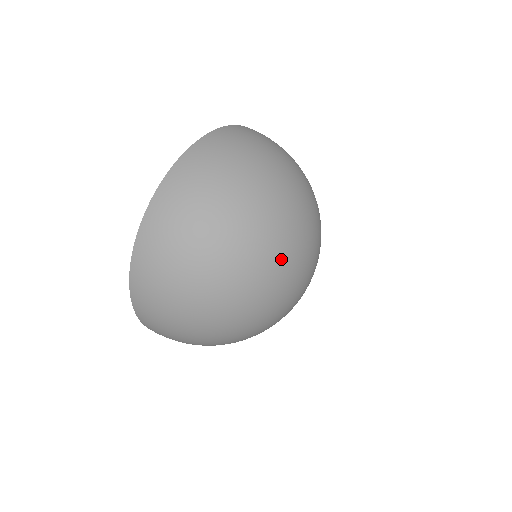
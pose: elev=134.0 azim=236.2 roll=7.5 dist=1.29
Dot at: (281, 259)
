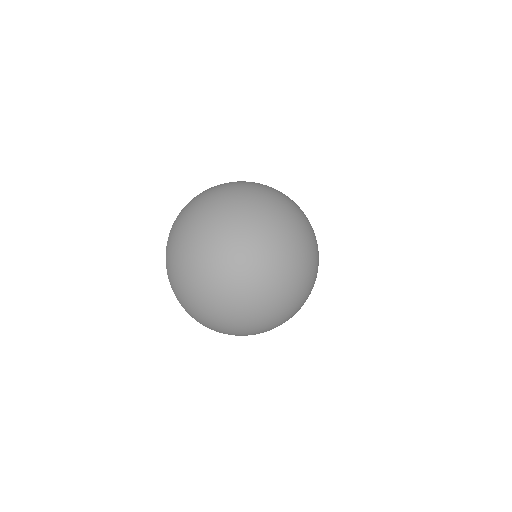
Dot at: (232, 238)
